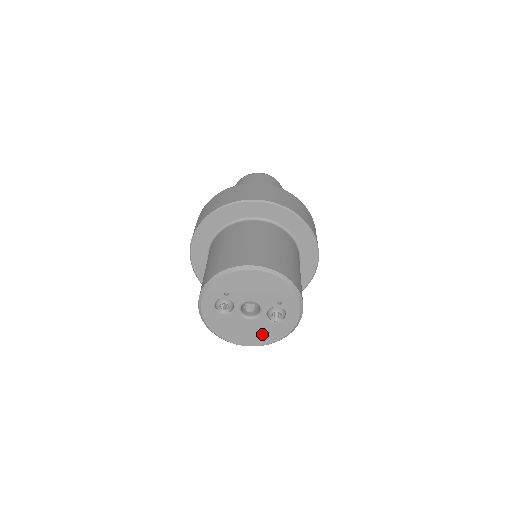
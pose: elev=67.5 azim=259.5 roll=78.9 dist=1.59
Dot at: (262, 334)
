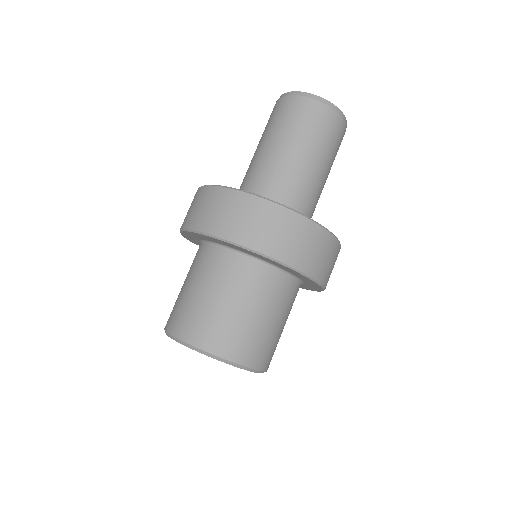
Dot at: occluded
